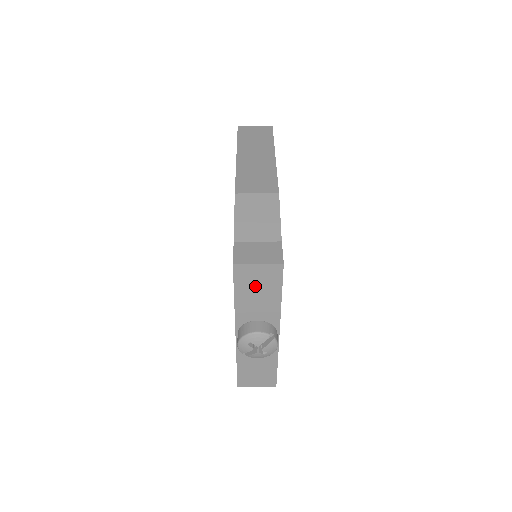
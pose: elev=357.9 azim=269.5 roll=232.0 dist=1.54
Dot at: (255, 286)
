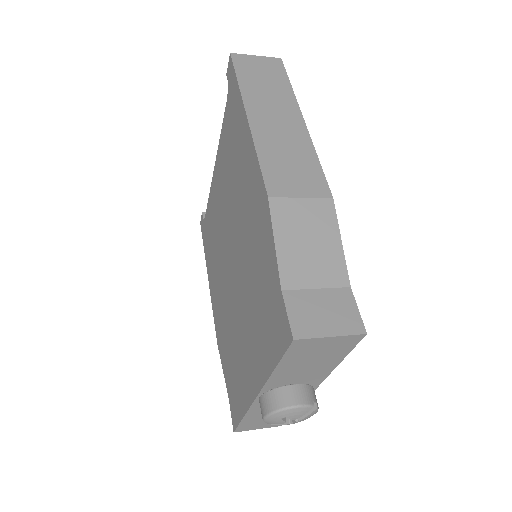
Dot at: (311, 357)
